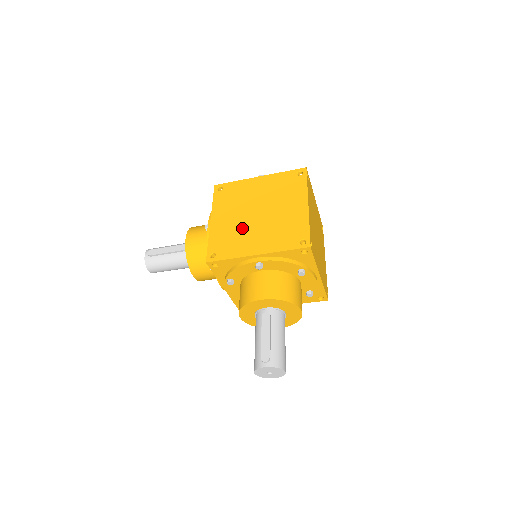
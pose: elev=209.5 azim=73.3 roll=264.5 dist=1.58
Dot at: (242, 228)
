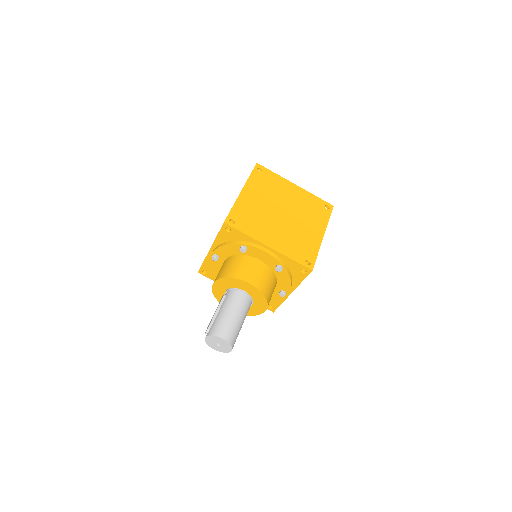
Dot at: occluded
